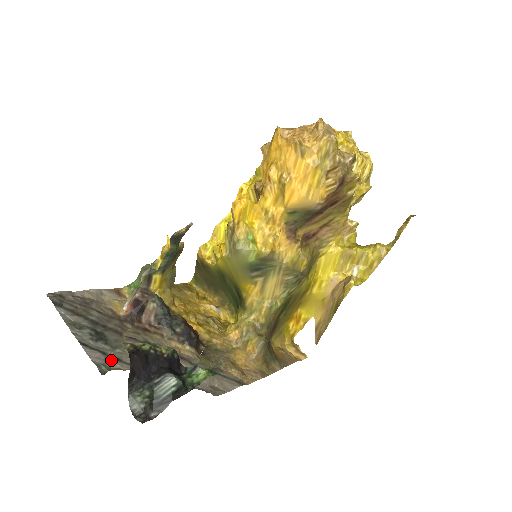
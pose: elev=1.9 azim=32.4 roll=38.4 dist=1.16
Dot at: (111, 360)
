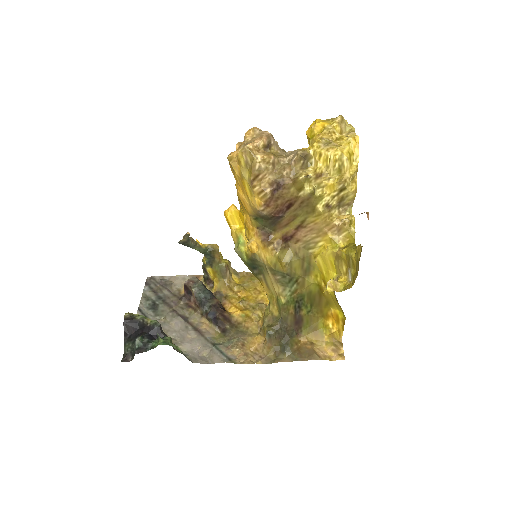
Dot at: occluded
